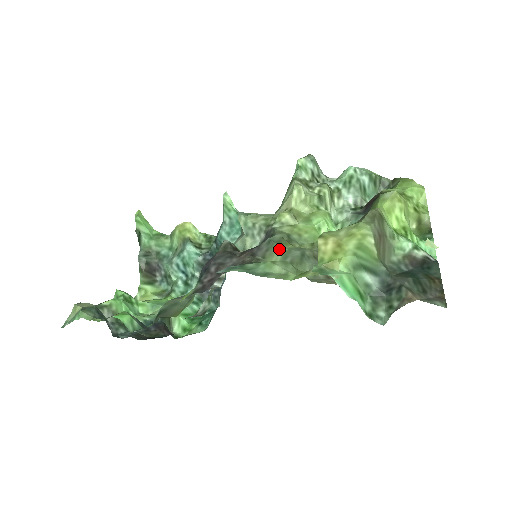
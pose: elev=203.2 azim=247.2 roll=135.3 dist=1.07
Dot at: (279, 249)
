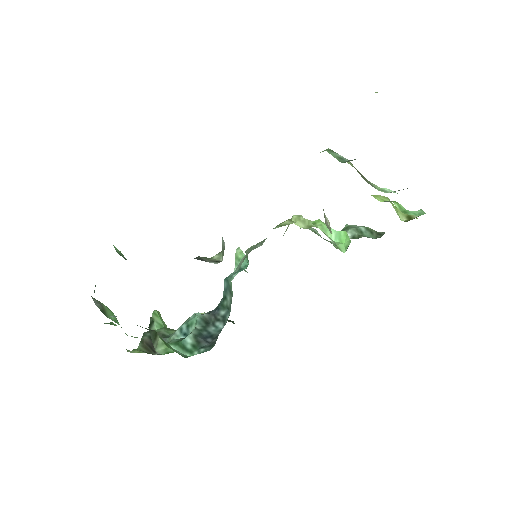
Dot at: occluded
